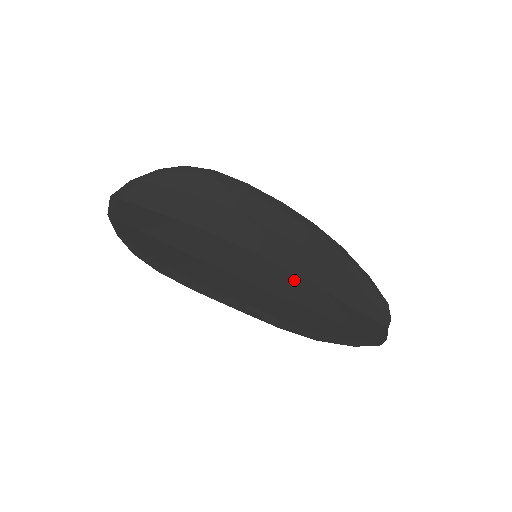
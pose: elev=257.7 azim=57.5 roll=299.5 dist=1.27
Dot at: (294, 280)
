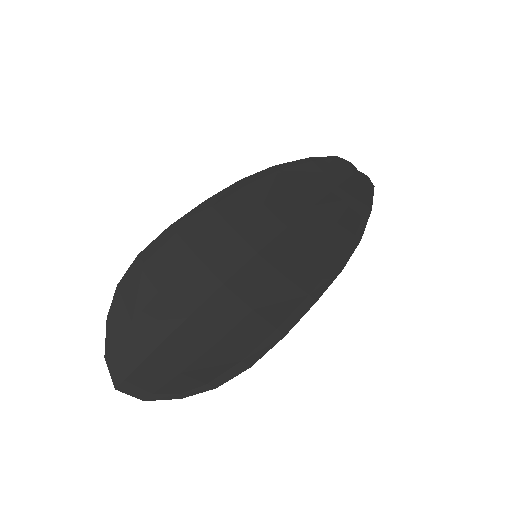
Dot at: (295, 231)
